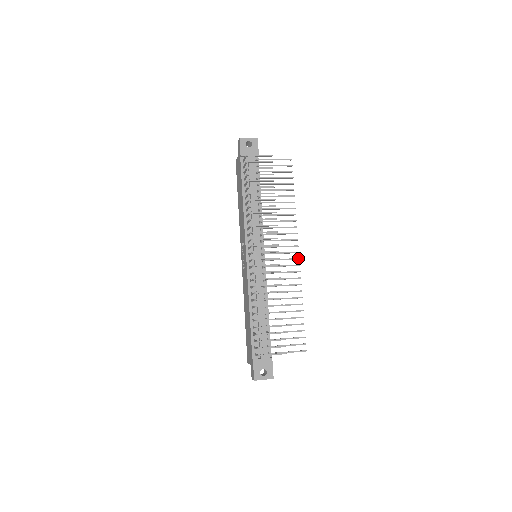
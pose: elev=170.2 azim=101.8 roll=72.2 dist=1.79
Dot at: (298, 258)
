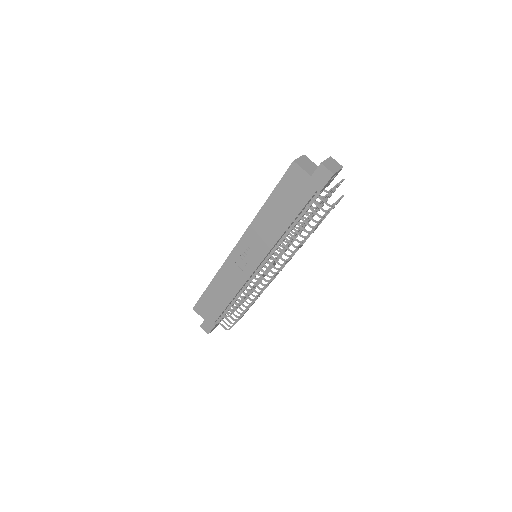
Dot at: occluded
